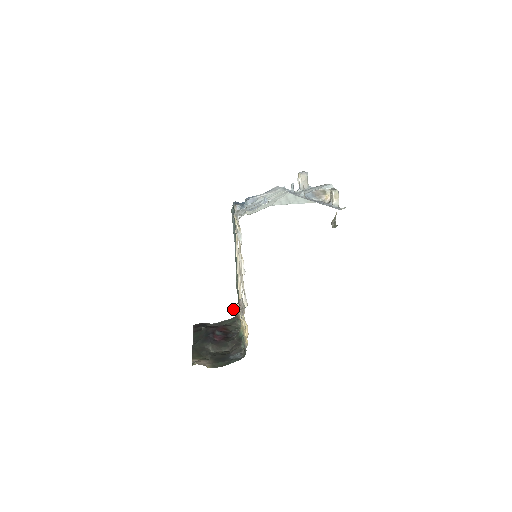
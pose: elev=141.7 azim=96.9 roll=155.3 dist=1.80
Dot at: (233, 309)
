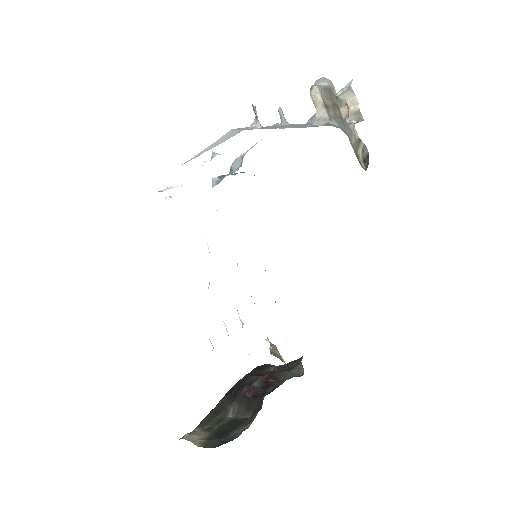
Dot at: (270, 346)
